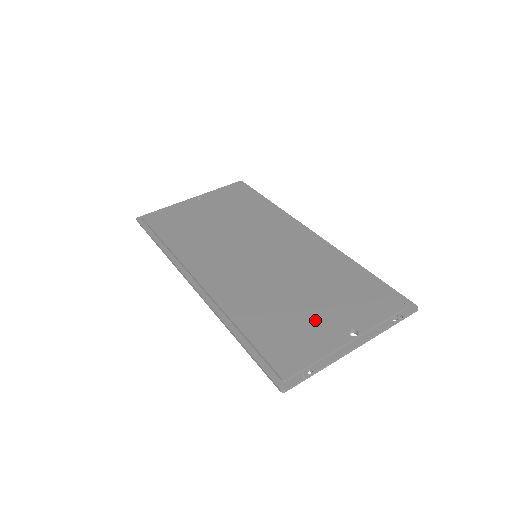
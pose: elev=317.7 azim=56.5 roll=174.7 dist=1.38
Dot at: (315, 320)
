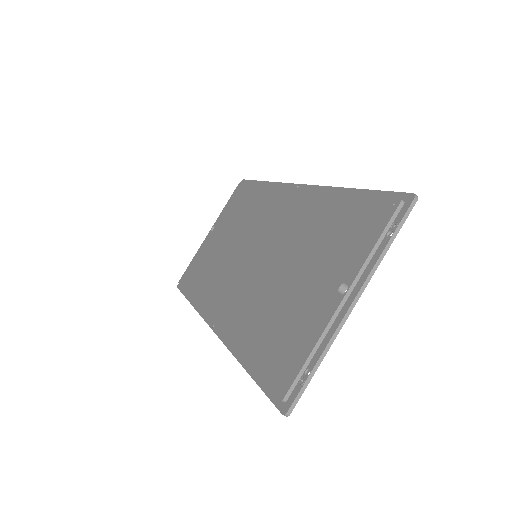
Dot at: (305, 299)
